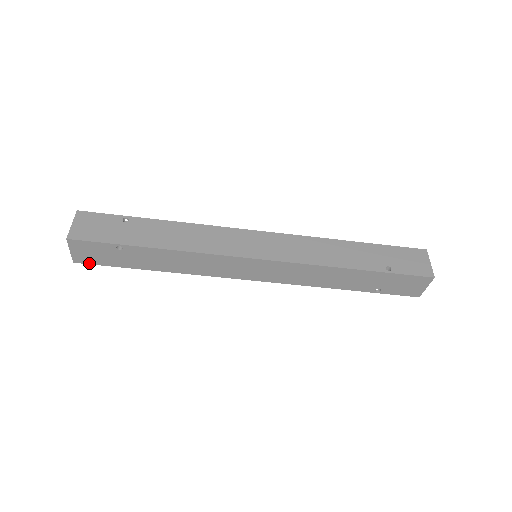
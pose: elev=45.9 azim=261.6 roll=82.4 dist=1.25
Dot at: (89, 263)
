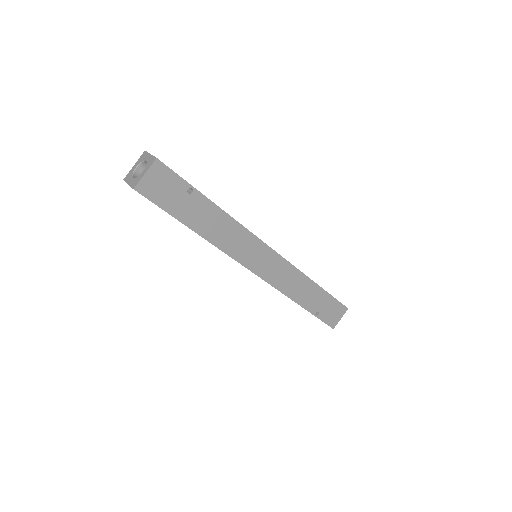
Dot at: (147, 197)
